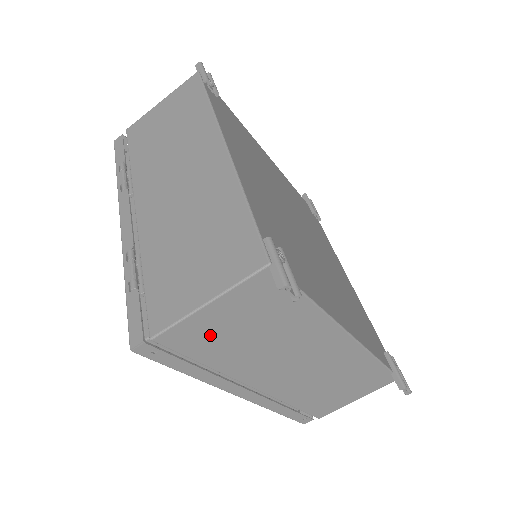
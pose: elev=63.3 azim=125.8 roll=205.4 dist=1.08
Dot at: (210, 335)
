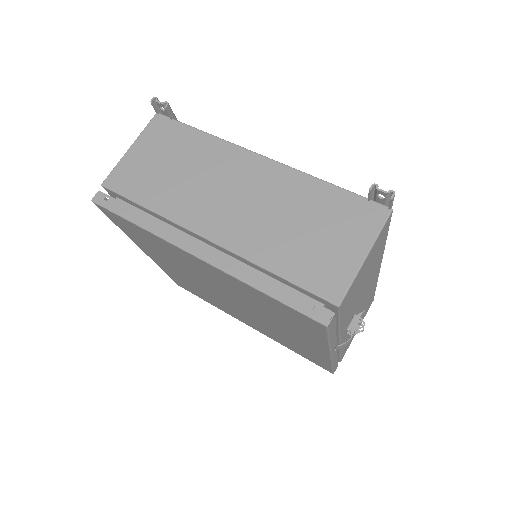
Dot at: (140, 174)
